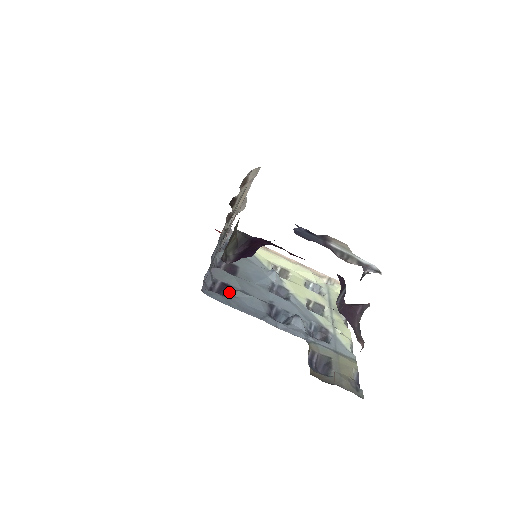
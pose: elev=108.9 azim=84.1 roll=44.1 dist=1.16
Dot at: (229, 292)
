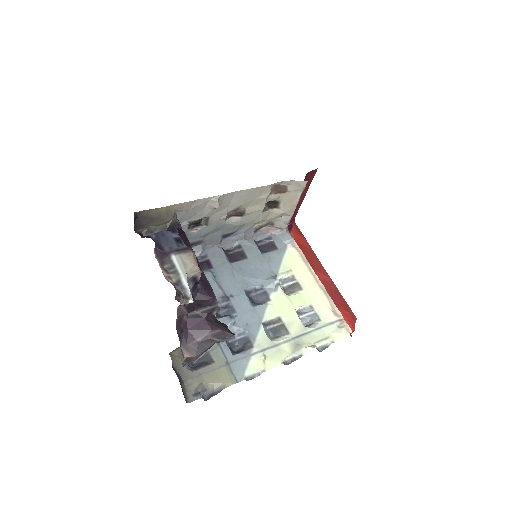
Dot at: (202, 268)
